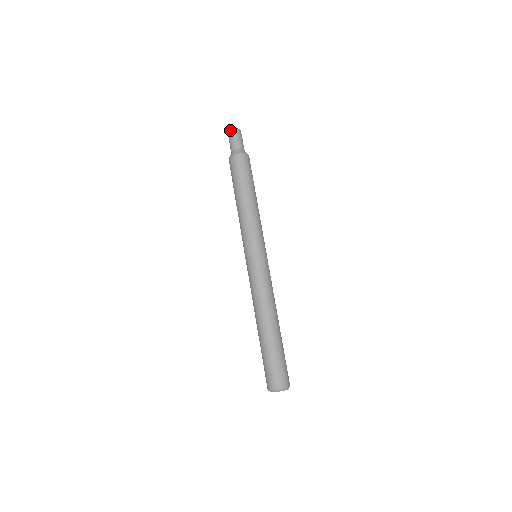
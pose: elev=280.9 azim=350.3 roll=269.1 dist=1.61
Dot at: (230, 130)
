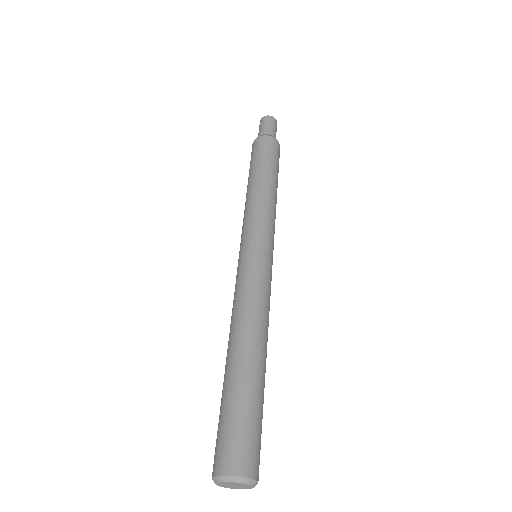
Dot at: (261, 118)
